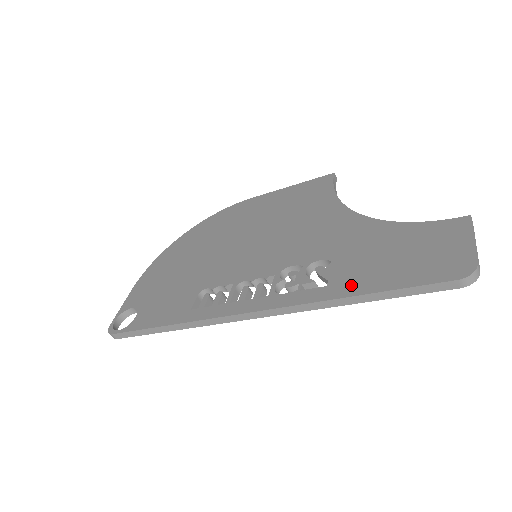
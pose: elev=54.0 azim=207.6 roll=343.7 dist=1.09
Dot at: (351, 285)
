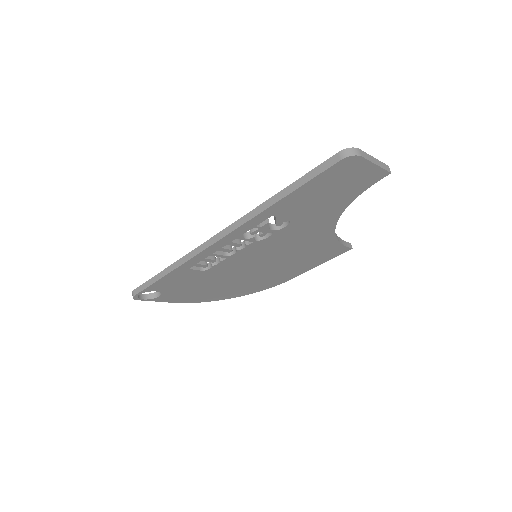
Dot at: occluded
